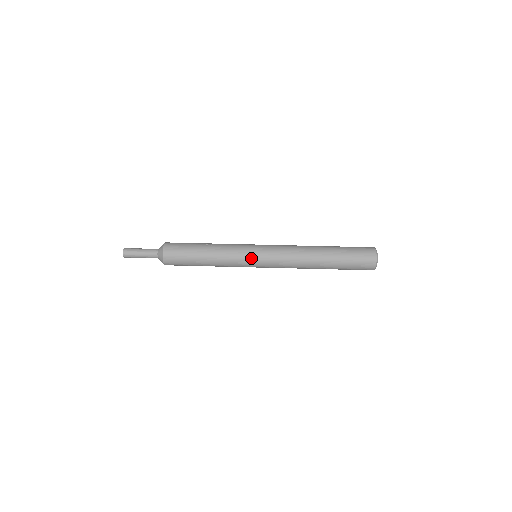
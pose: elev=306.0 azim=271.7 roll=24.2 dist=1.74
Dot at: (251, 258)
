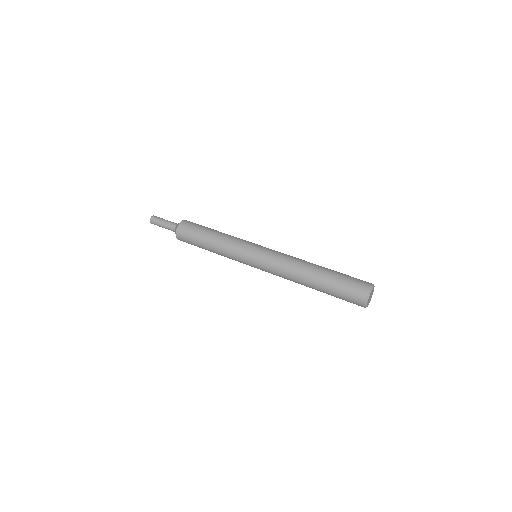
Dot at: (251, 246)
